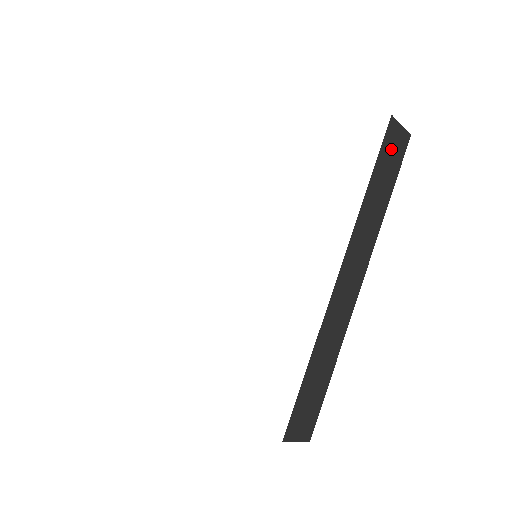
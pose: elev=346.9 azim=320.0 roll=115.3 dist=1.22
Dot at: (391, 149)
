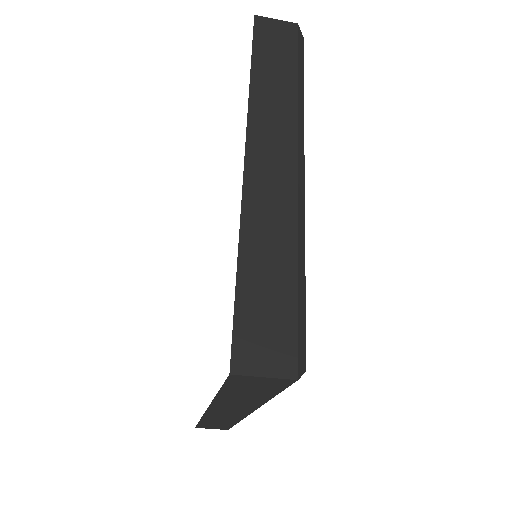
Dot at: (271, 39)
